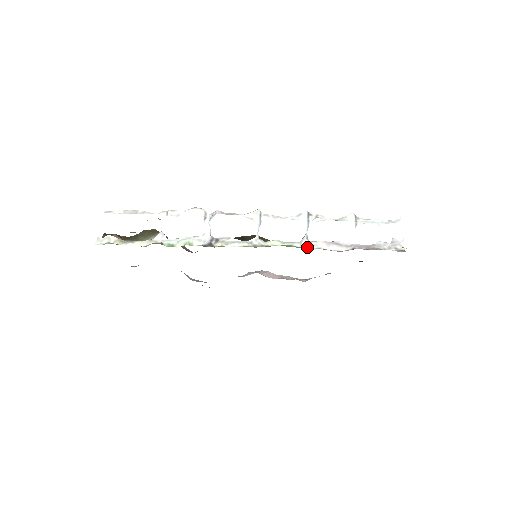
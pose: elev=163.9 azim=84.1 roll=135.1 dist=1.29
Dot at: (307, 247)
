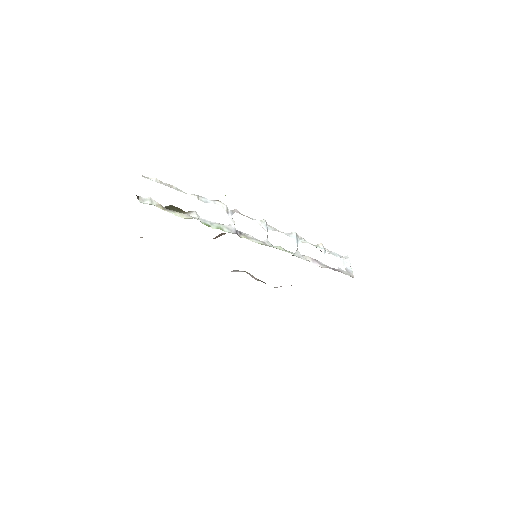
Dot at: (302, 258)
